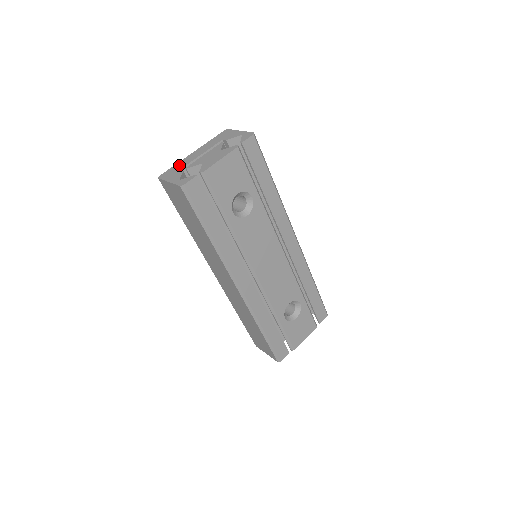
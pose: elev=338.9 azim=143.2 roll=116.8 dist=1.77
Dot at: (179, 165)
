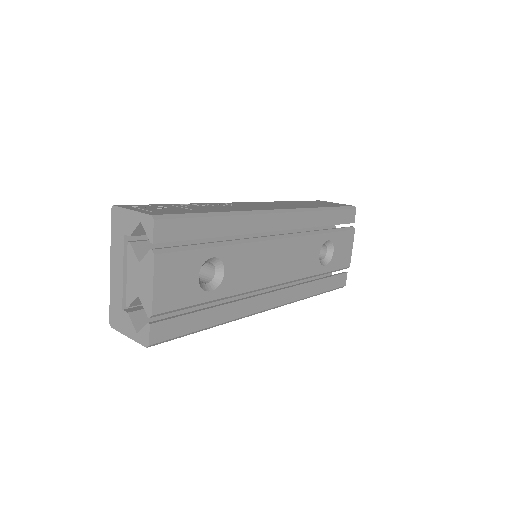
Dot at: (114, 299)
